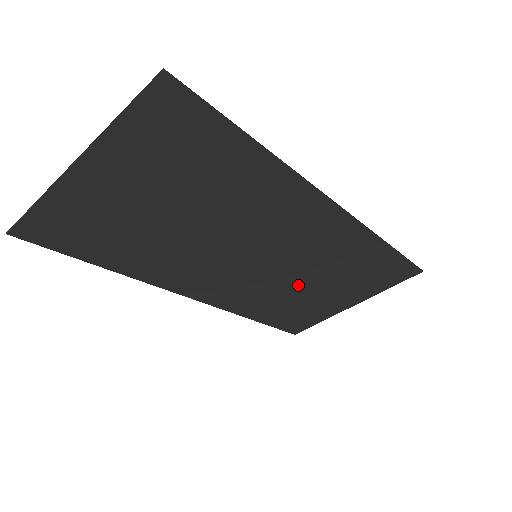
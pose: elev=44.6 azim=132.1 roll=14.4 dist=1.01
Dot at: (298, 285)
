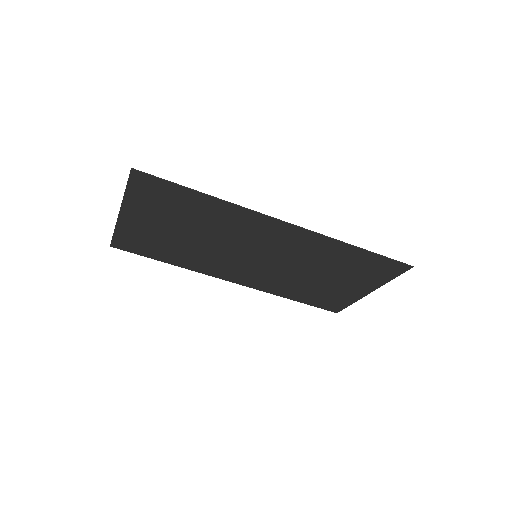
Dot at: (305, 276)
